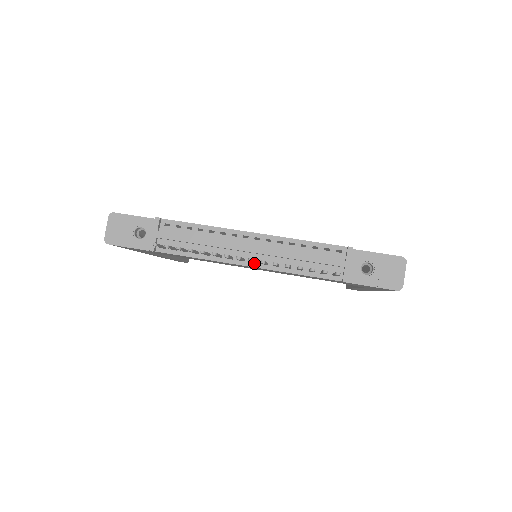
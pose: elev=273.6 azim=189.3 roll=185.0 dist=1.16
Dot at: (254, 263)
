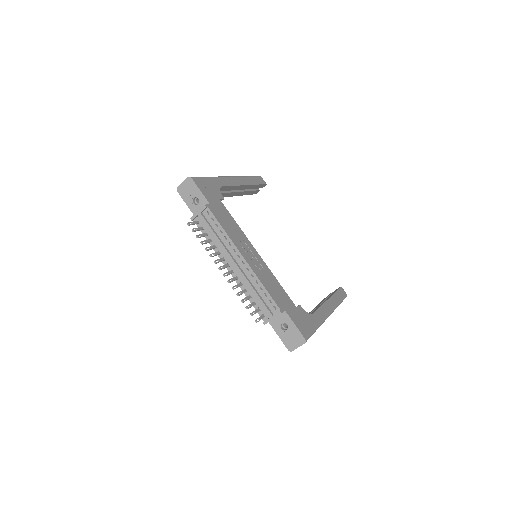
Dot at: (232, 272)
